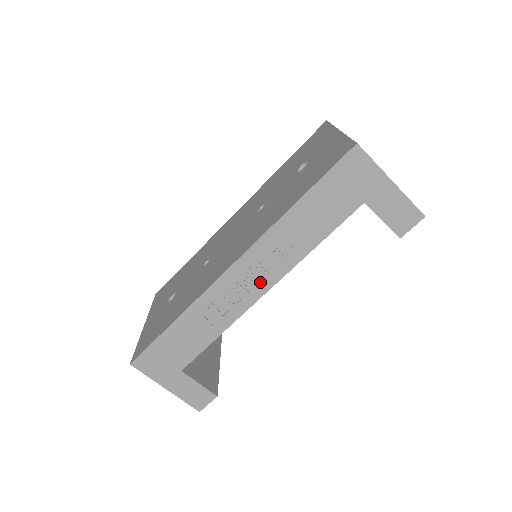
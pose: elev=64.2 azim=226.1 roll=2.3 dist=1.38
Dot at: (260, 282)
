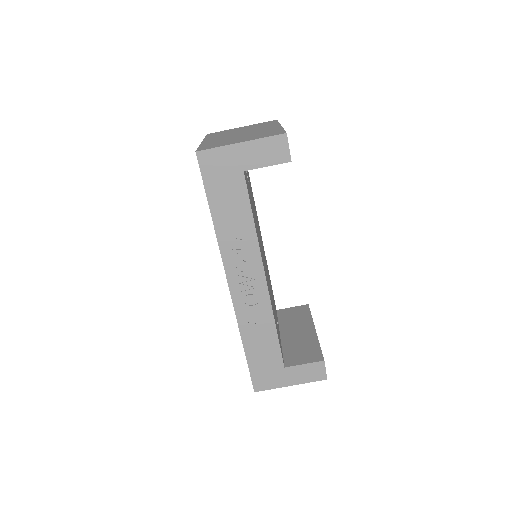
Dot at: (254, 276)
